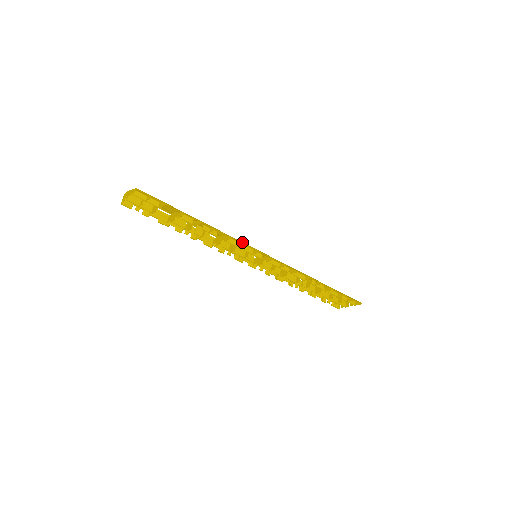
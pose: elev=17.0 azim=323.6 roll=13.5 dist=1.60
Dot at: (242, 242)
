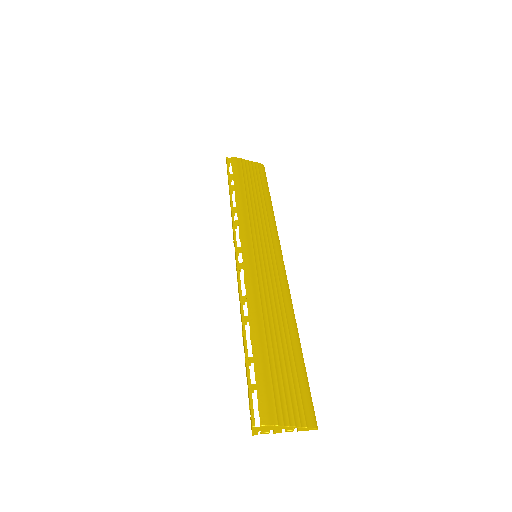
Dot at: (289, 289)
